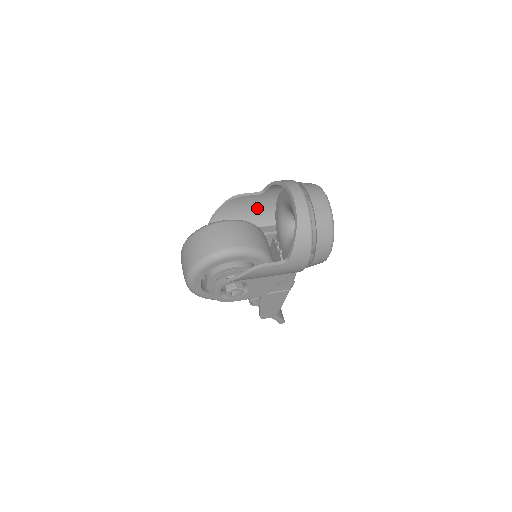
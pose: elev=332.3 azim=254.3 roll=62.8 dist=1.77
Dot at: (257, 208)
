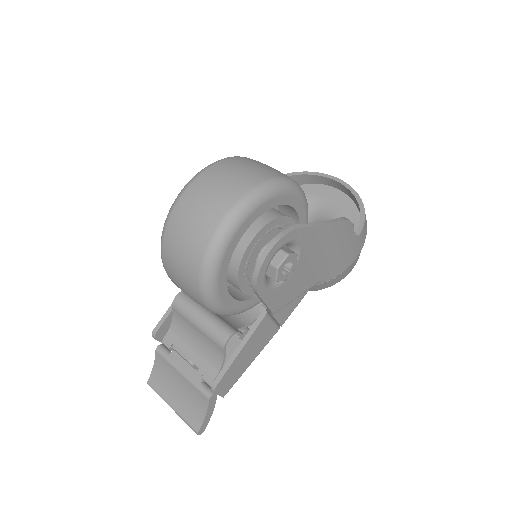
Dot at: occluded
